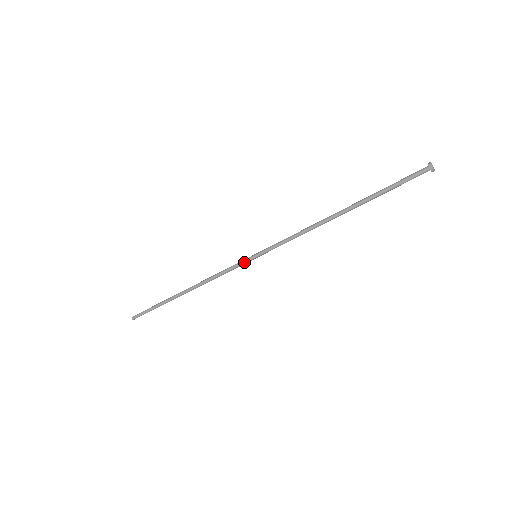
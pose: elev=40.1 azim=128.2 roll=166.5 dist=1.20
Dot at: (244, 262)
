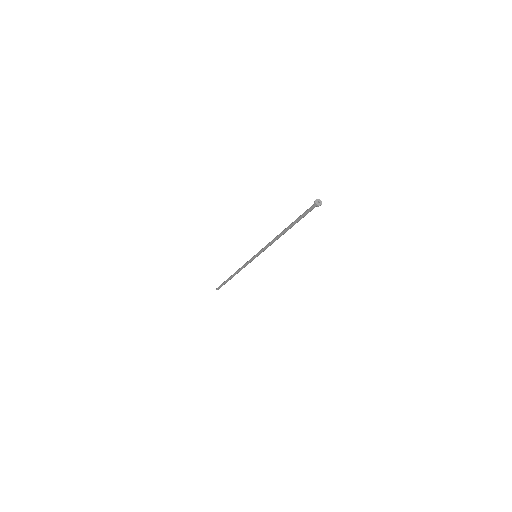
Dot at: (251, 259)
